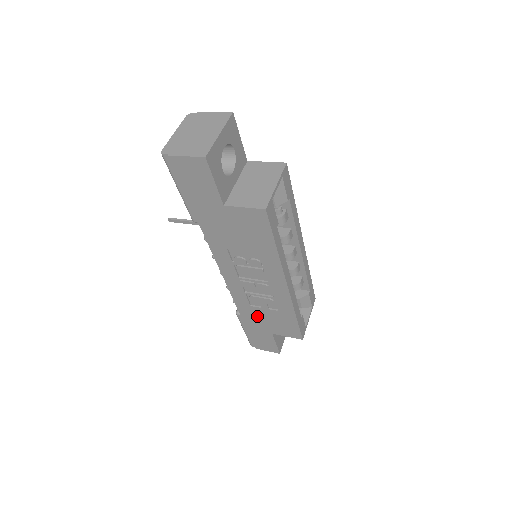
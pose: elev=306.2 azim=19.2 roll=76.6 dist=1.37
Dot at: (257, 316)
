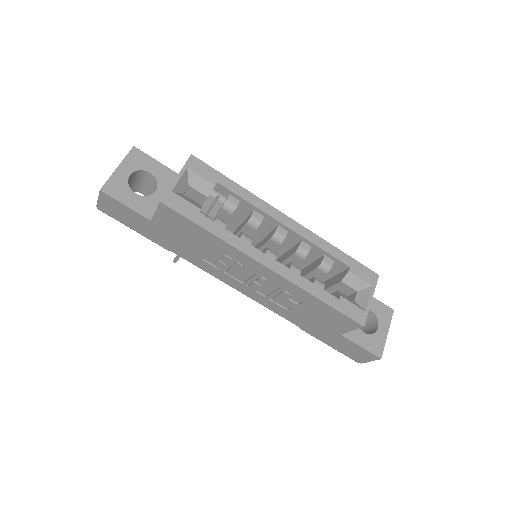
Dot at: (306, 320)
